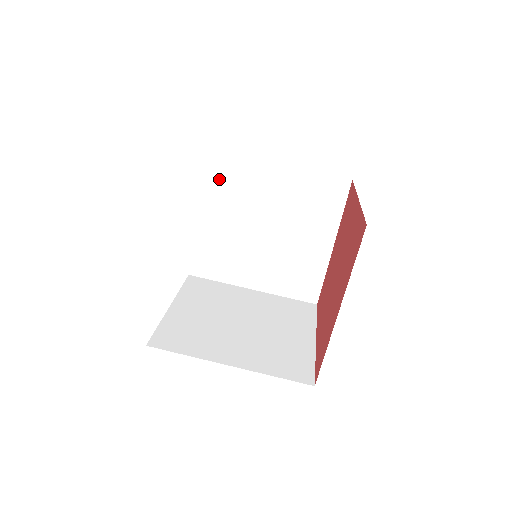
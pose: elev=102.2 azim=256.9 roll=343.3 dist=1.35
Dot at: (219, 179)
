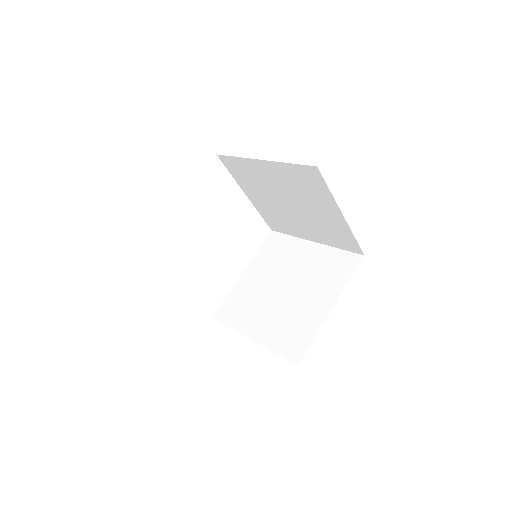
Dot at: (270, 250)
